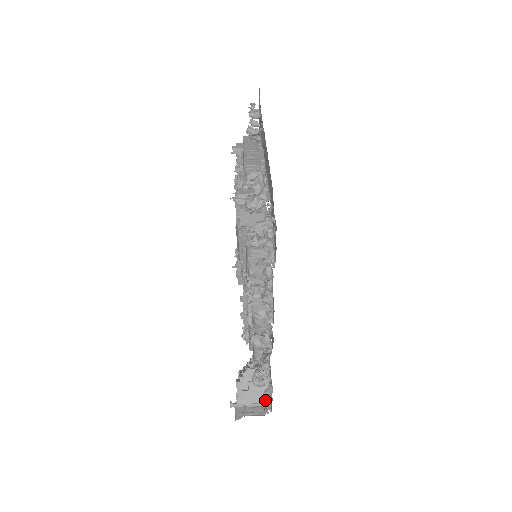
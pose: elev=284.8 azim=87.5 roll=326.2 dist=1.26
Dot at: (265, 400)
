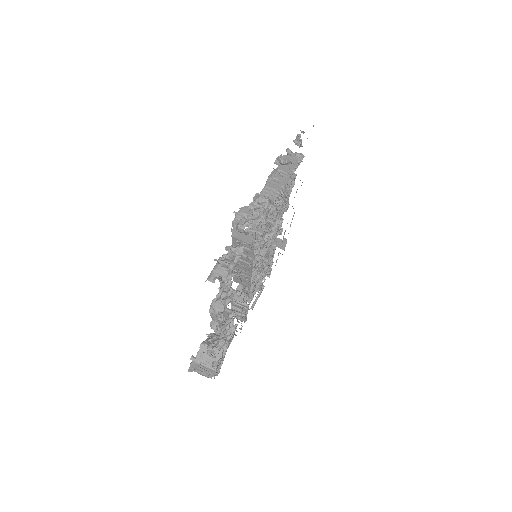
Dot at: occluded
